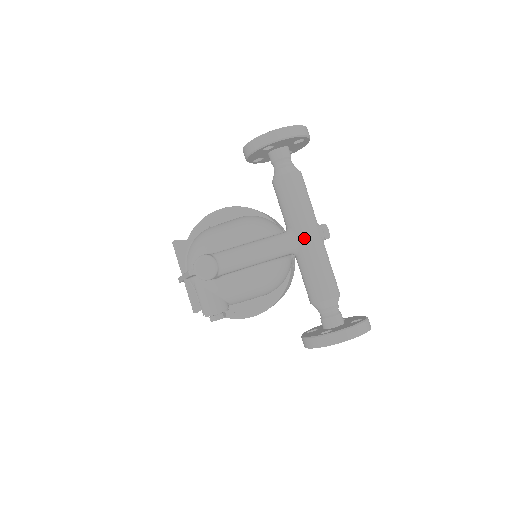
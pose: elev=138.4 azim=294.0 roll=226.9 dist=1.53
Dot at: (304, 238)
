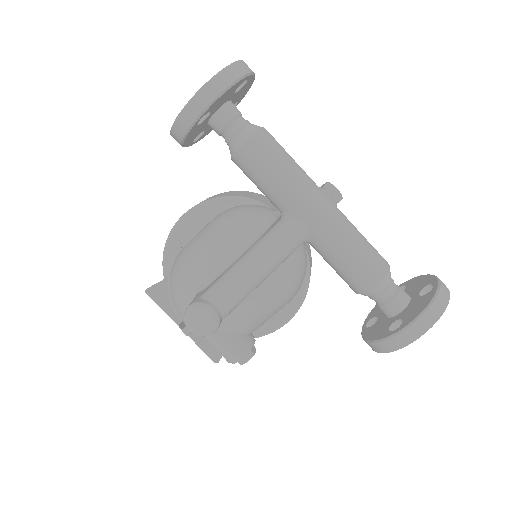
Dot at: (311, 218)
